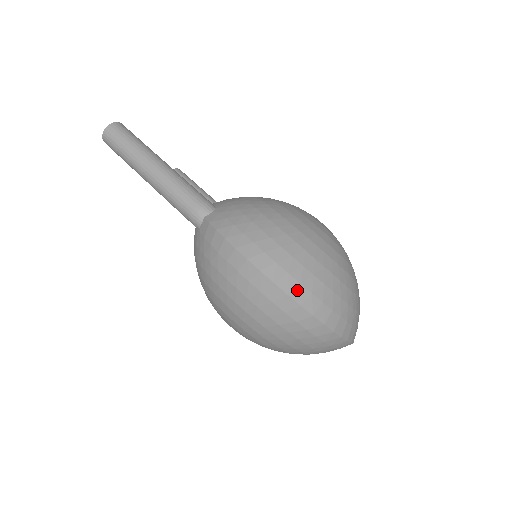
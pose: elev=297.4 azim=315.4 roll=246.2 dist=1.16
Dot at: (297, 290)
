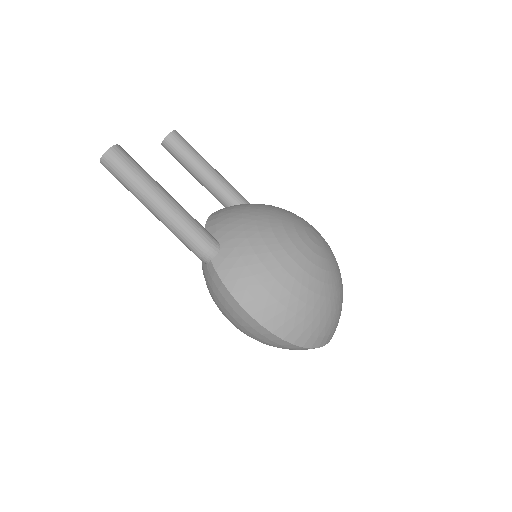
Dot at: (290, 334)
